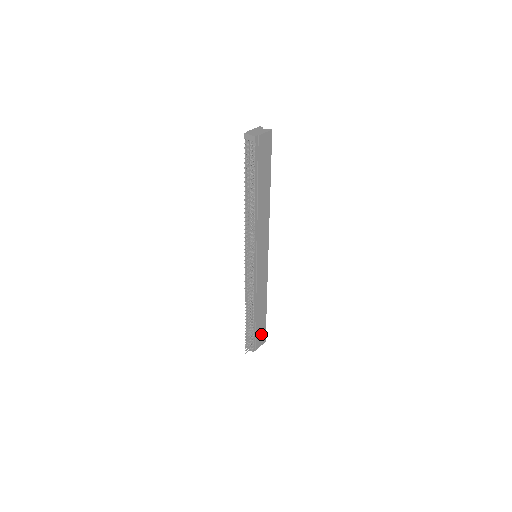
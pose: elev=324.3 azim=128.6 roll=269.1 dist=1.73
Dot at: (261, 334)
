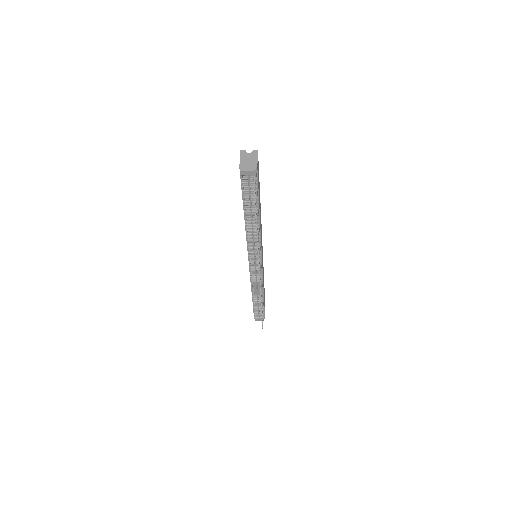
Dot at: occluded
